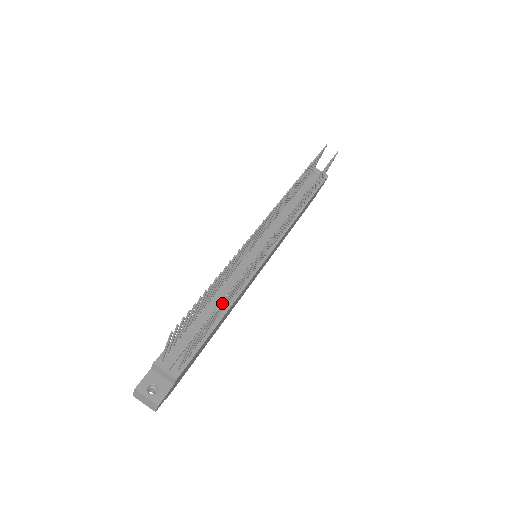
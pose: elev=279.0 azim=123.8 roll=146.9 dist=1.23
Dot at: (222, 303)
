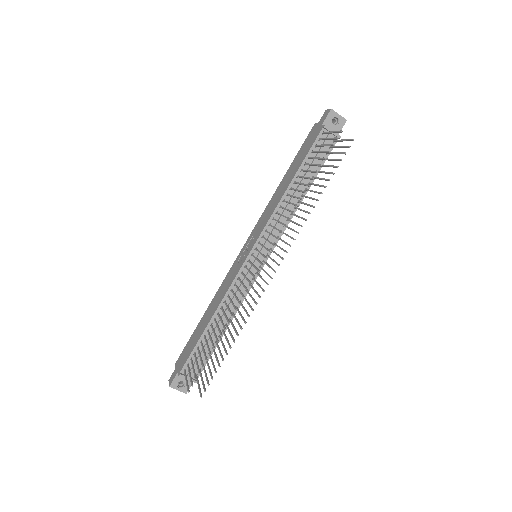
Dot at: (223, 360)
